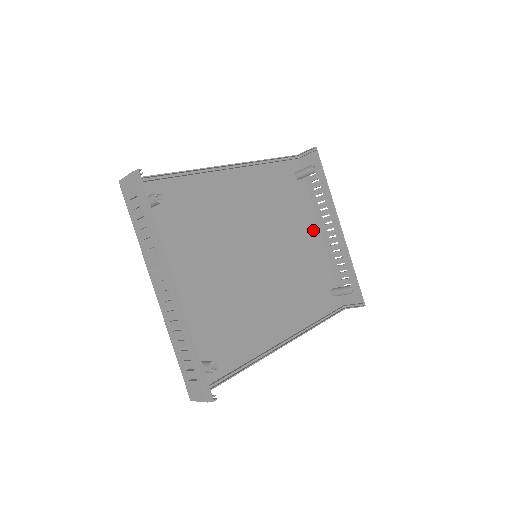
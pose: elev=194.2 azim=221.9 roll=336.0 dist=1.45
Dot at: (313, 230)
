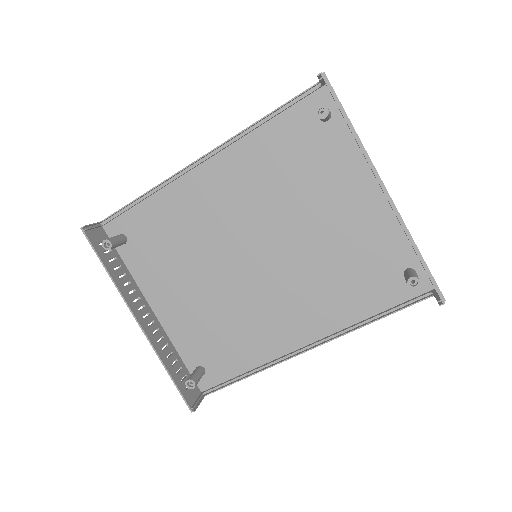
Dot at: (363, 190)
